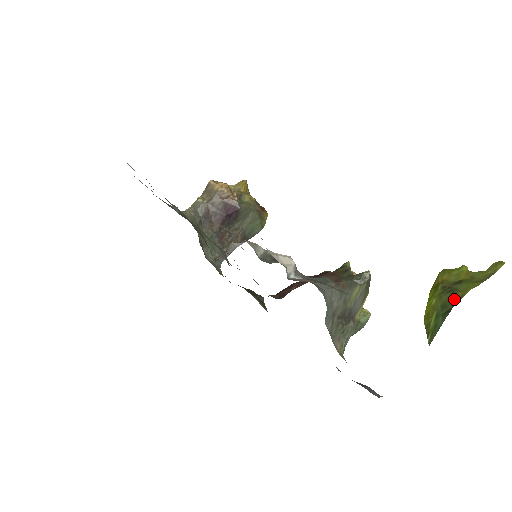
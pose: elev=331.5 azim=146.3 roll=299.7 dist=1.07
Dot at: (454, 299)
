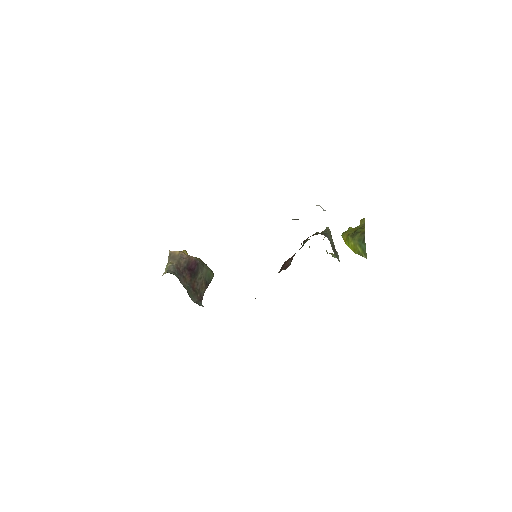
Dot at: (362, 234)
